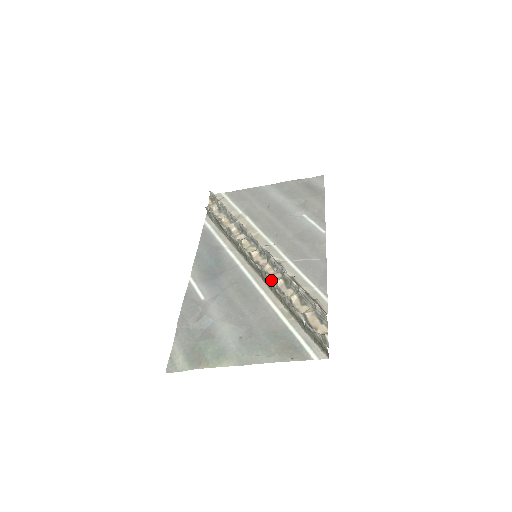
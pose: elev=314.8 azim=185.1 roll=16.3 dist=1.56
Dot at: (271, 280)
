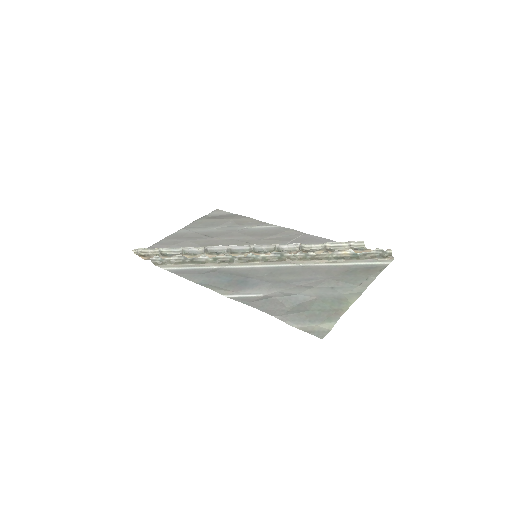
Dot at: (301, 251)
